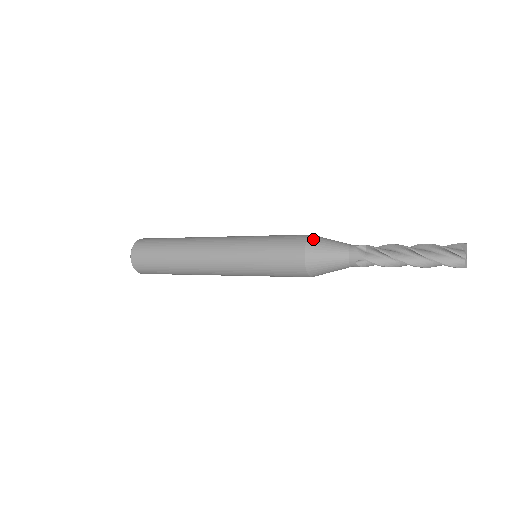
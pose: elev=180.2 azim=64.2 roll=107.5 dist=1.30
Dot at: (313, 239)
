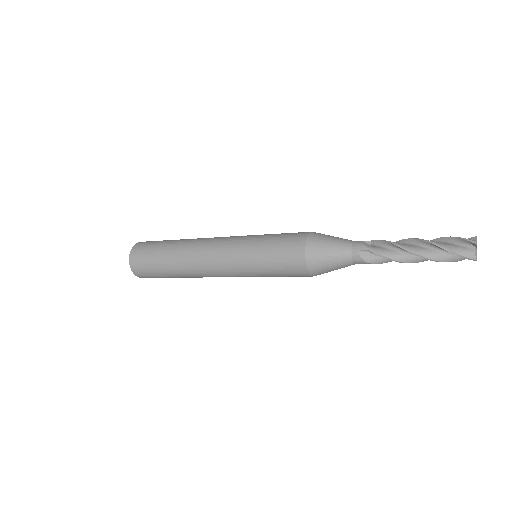
Dot at: (311, 254)
